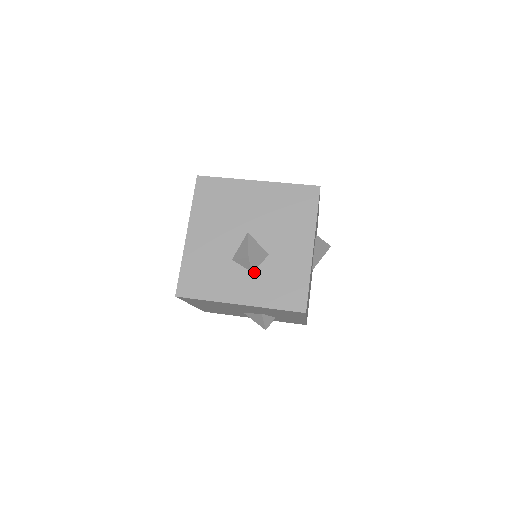
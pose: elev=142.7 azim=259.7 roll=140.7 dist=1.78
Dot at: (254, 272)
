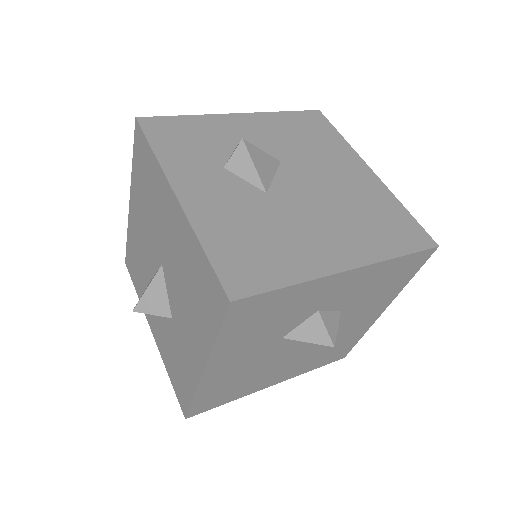
Dot at: (161, 319)
